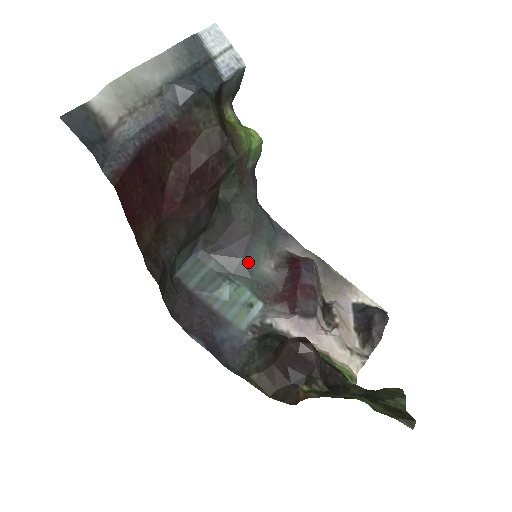
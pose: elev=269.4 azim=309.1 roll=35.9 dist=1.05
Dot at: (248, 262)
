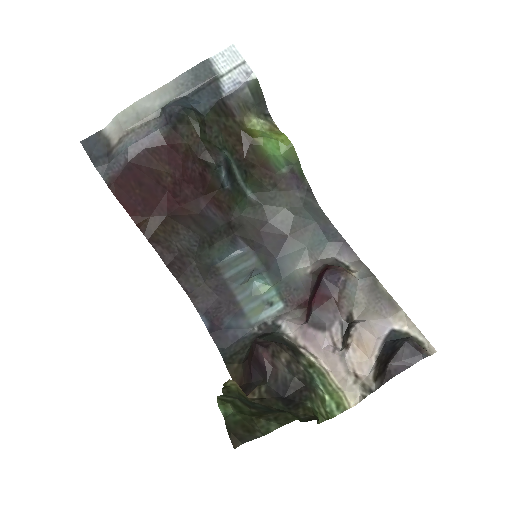
Dot at: (282, 263)
